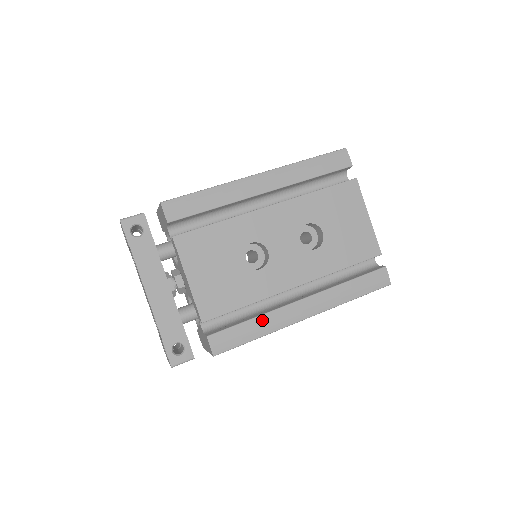
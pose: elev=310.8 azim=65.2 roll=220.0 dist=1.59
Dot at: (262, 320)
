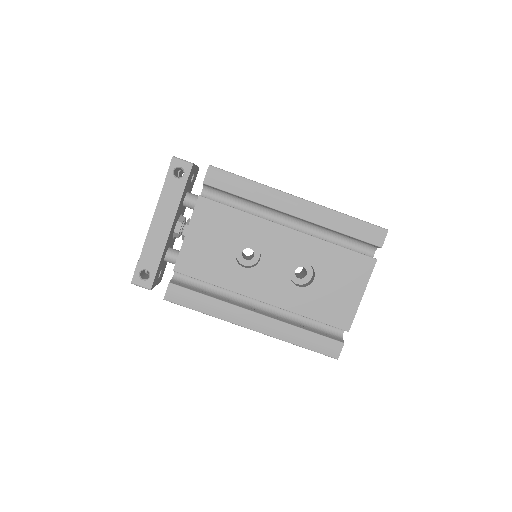
Dot at: (217, 303)
